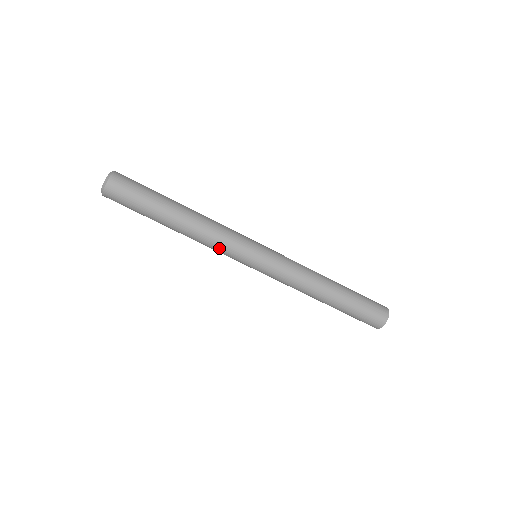
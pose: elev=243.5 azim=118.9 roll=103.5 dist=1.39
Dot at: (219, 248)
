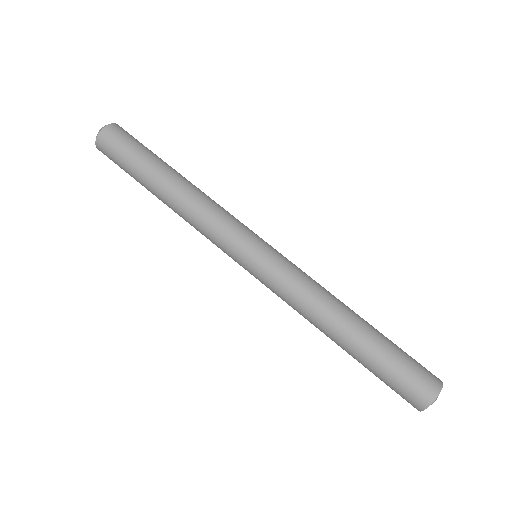
Dot at: (223, 213)
